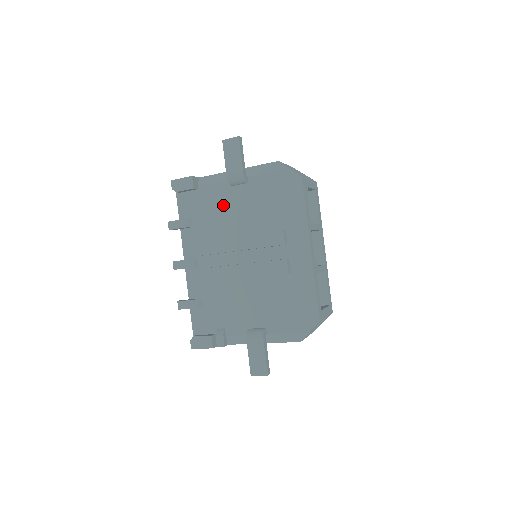
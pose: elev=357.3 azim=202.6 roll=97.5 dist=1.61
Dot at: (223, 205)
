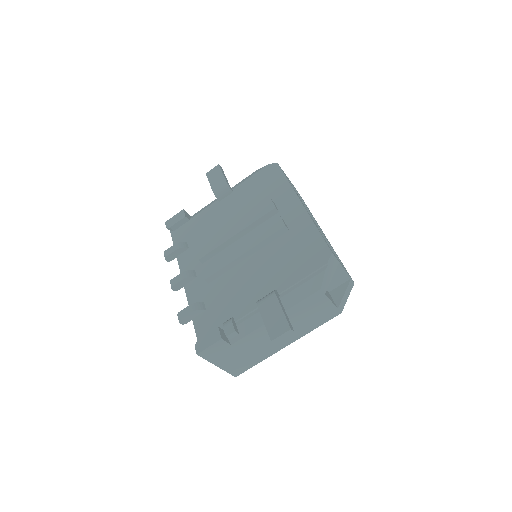
Dot at: (214, 218)
